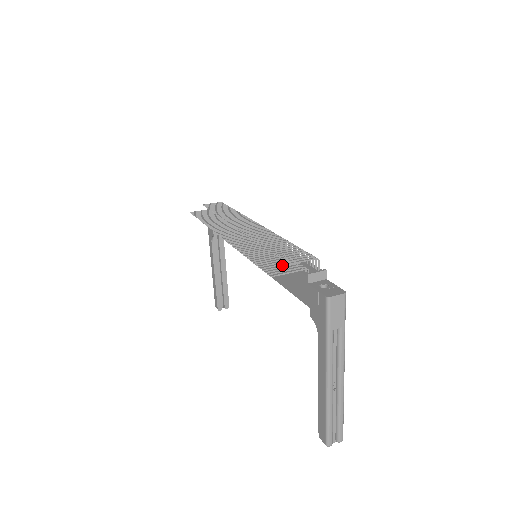
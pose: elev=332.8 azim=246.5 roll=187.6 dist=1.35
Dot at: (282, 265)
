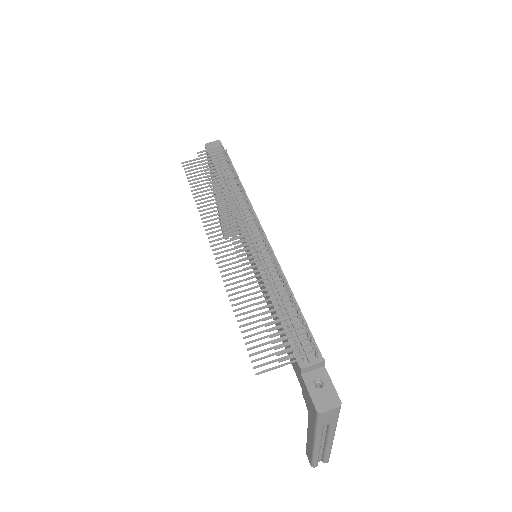
Dot at: (273, 346)
